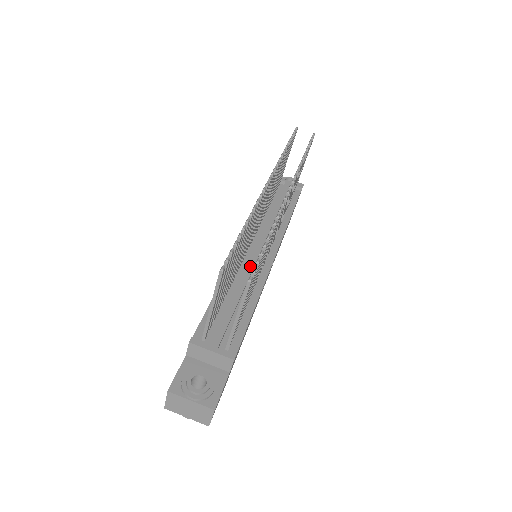
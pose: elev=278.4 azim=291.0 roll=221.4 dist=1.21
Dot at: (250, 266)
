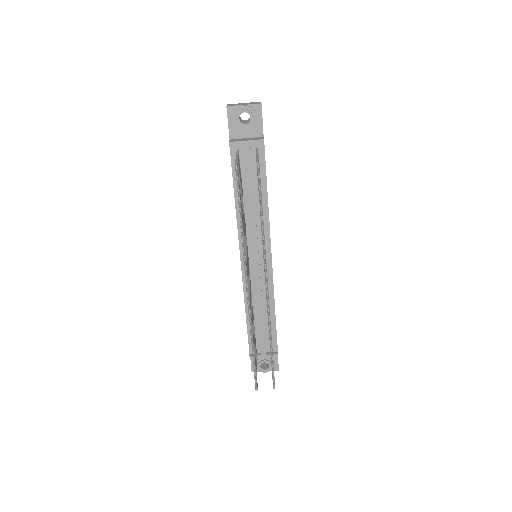
Dot at: (258, 286)
